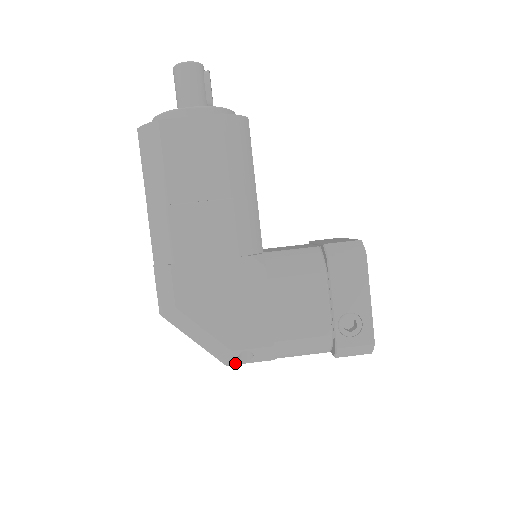
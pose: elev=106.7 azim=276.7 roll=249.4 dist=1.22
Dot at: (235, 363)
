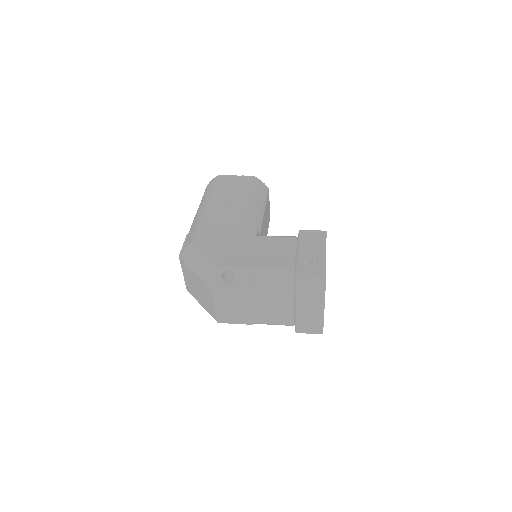
Dot at: (218, 286)
